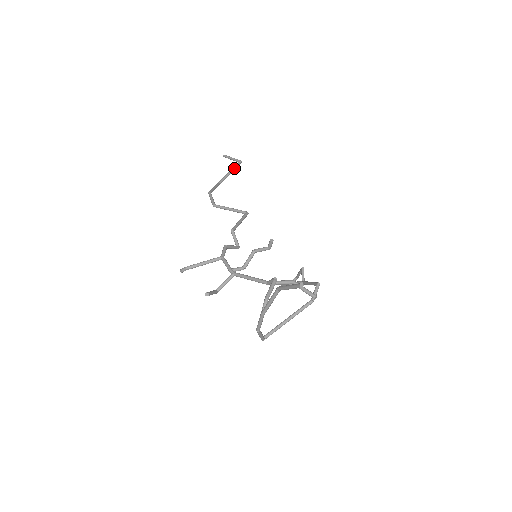
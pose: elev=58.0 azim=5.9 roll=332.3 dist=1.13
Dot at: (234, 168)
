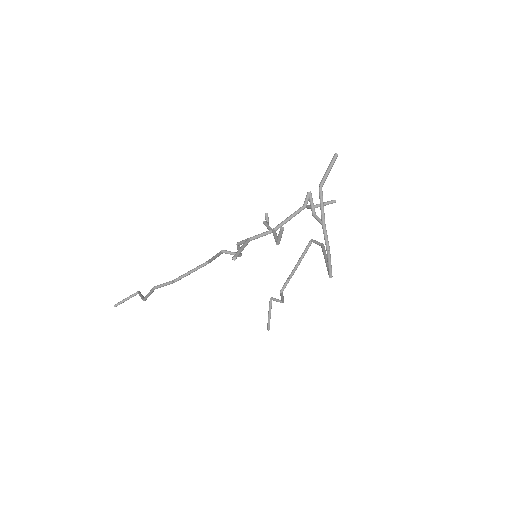
Dot at: (140, 293)
